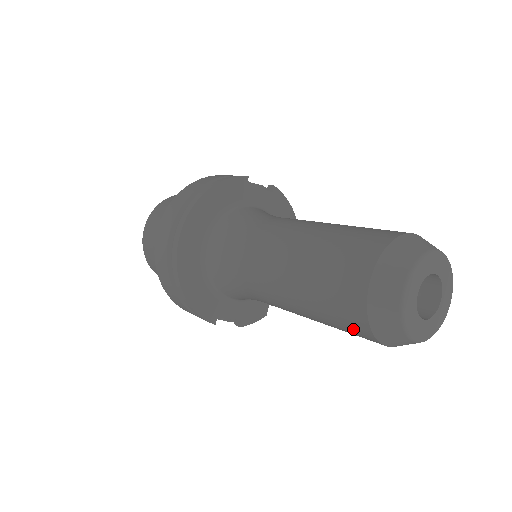
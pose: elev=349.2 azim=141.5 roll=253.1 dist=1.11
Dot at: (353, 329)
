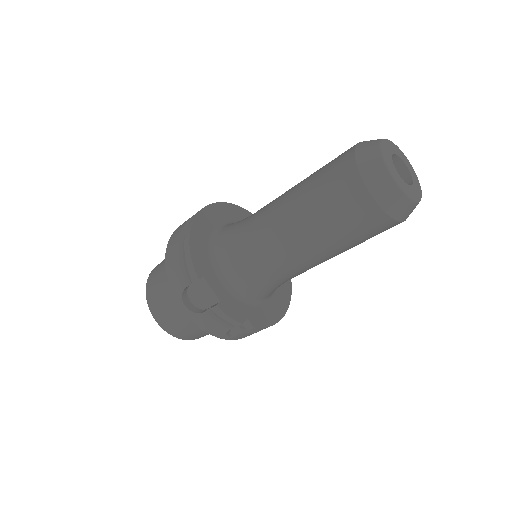
Dot at: (341, 181)
